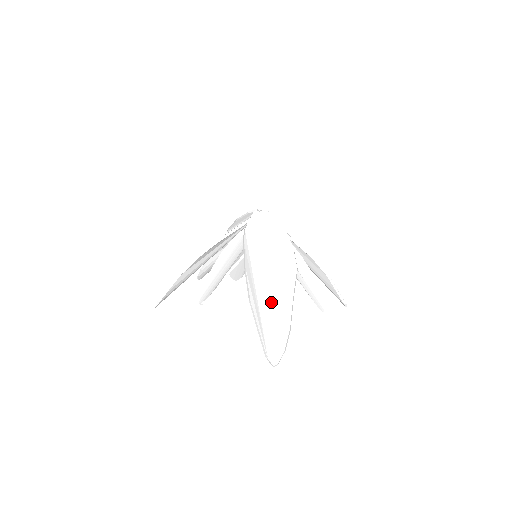
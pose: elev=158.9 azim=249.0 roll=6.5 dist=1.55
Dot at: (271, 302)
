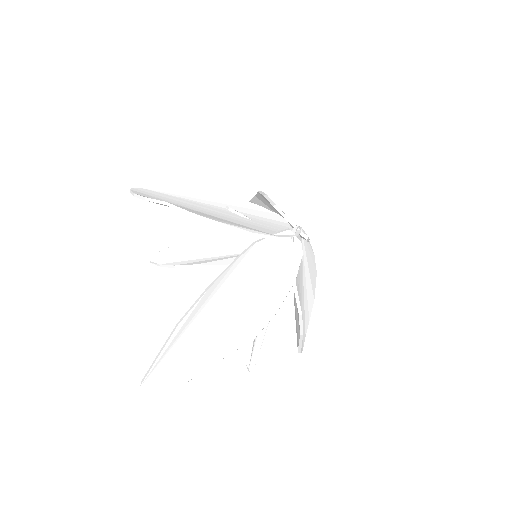
Dot at: (199, 340)
